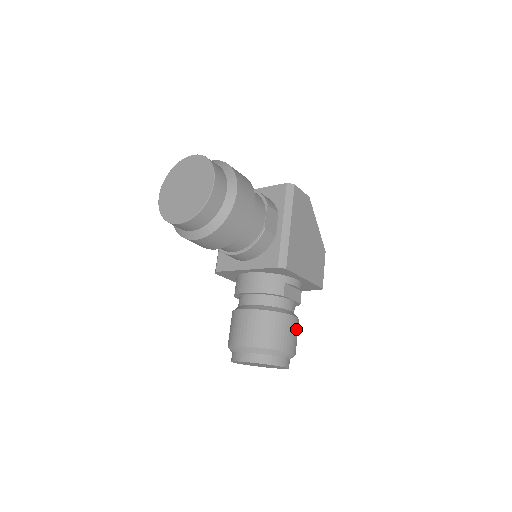
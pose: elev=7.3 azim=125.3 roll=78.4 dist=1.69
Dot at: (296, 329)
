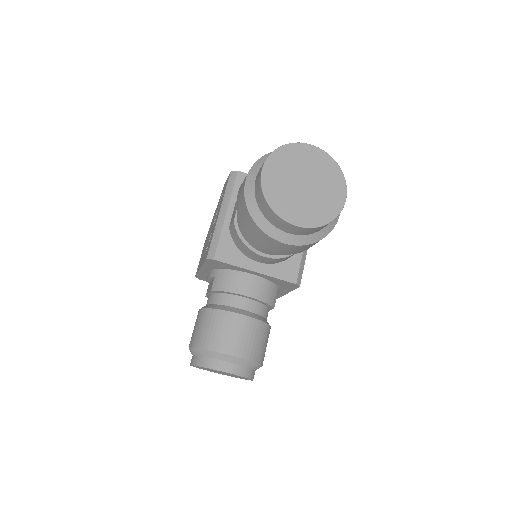
Dot at: occluded
